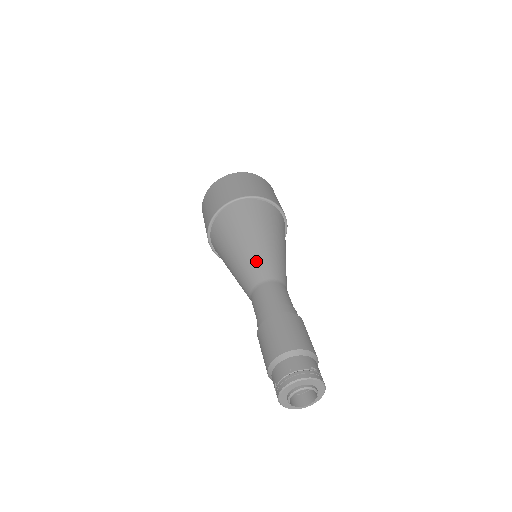
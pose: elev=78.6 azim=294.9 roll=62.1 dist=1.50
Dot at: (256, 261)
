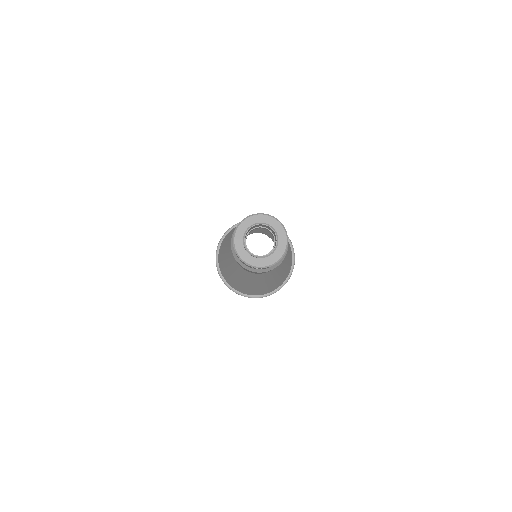
Dot at: (260, 230)
